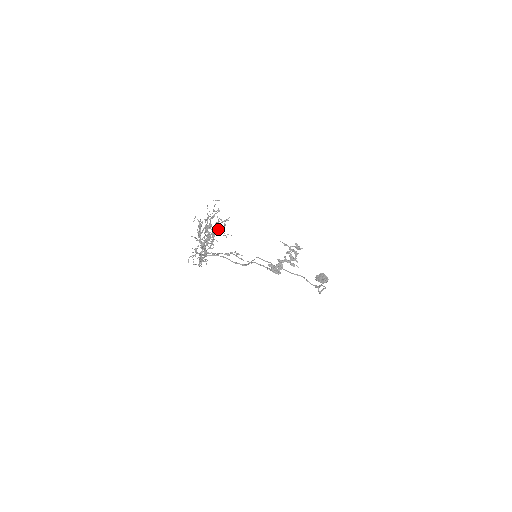
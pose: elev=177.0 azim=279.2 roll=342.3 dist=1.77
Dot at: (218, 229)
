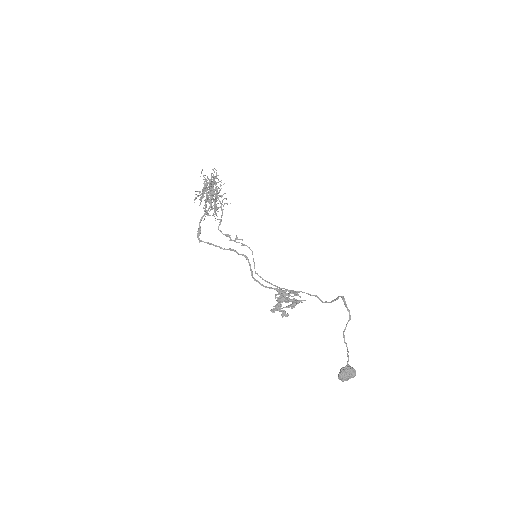
Dot at: (220, 195)
